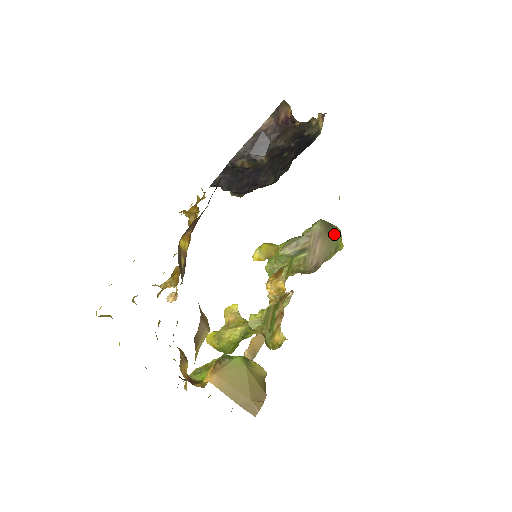
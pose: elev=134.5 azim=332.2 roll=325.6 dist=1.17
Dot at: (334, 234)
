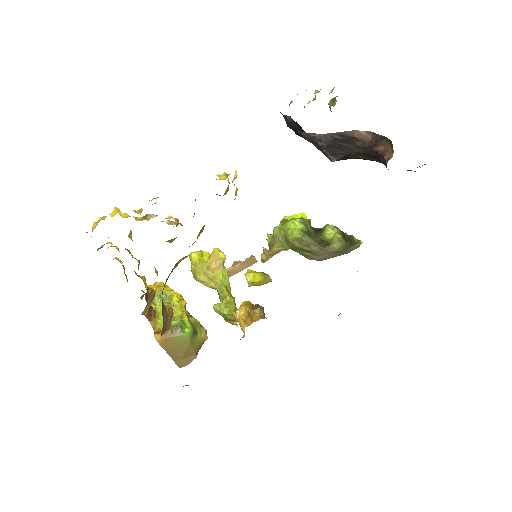
Dot at: (351, 248)
